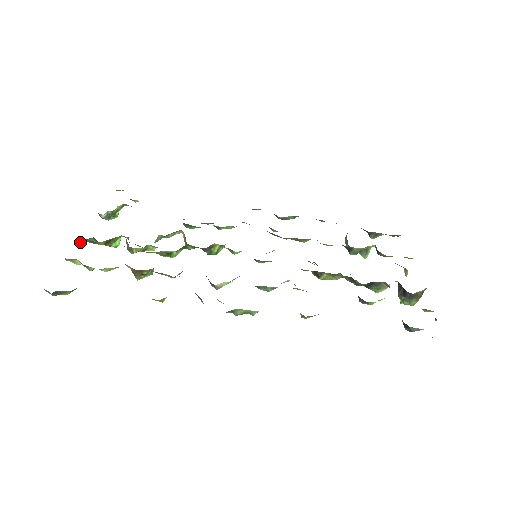
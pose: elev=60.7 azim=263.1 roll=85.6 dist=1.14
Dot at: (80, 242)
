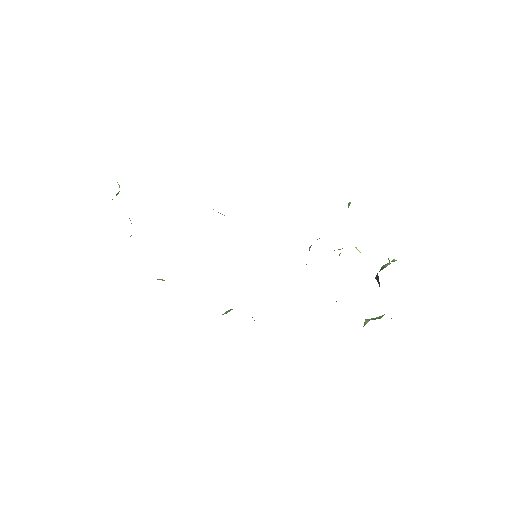
Dot at: occluded
